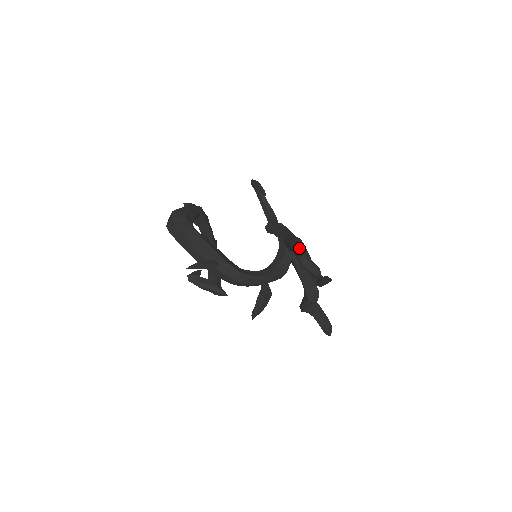
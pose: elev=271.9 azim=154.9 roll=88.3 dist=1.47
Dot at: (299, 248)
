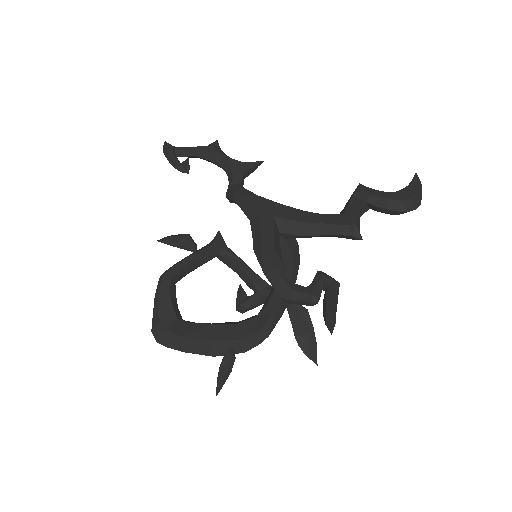
Dot at: occluded
